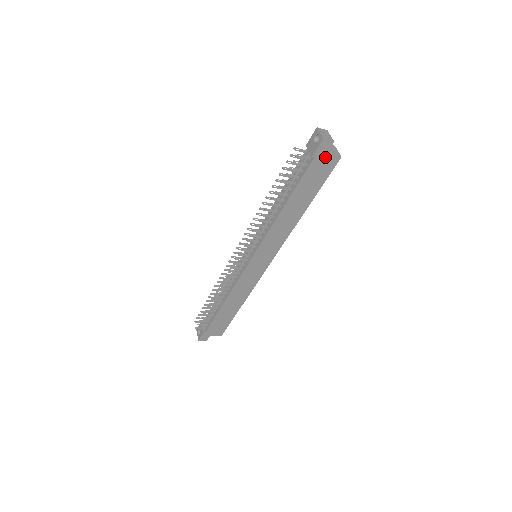
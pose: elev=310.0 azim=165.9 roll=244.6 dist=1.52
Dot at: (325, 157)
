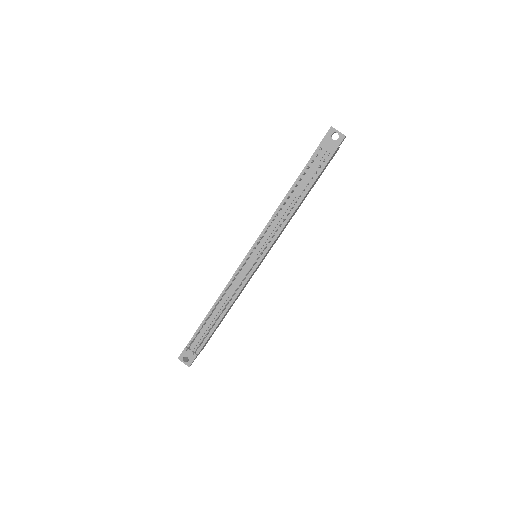
Dot at: (336, 150)
